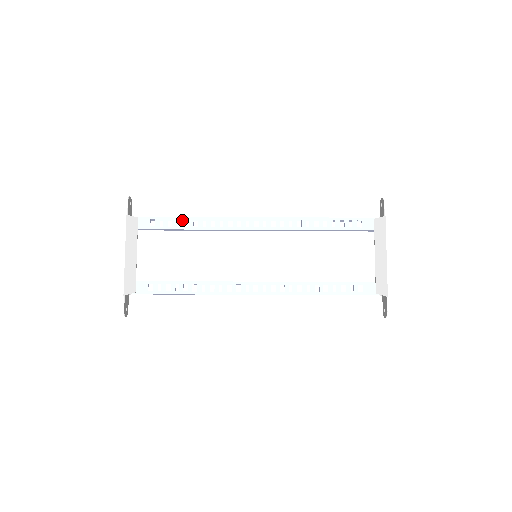
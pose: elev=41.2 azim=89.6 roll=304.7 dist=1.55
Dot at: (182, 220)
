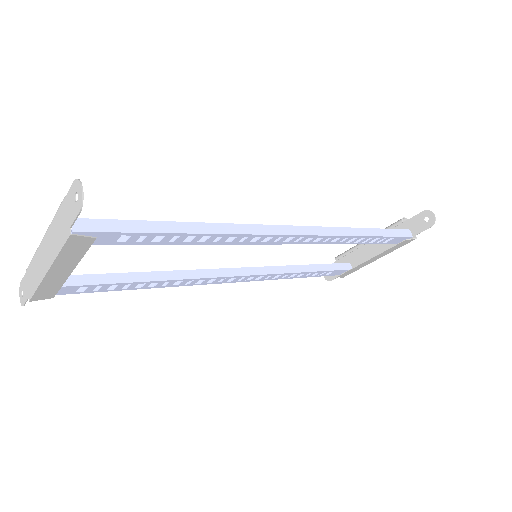
Dot at: (183, 237)
